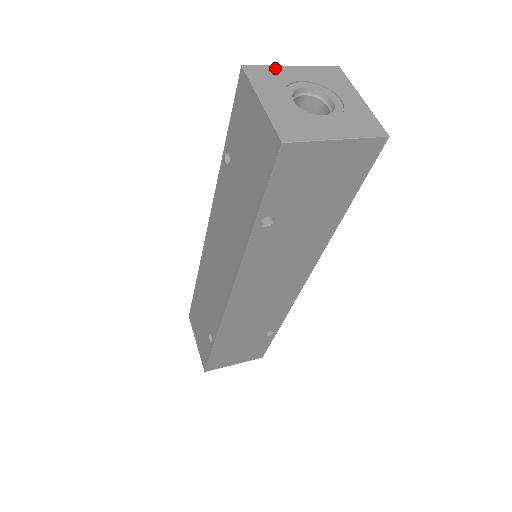
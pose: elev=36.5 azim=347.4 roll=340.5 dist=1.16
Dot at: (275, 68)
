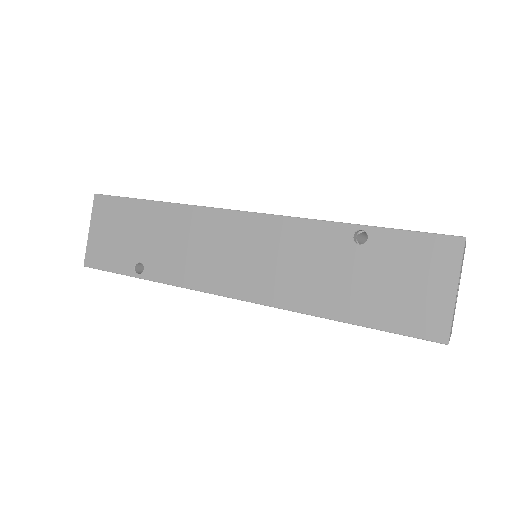
Dot at: occluded
